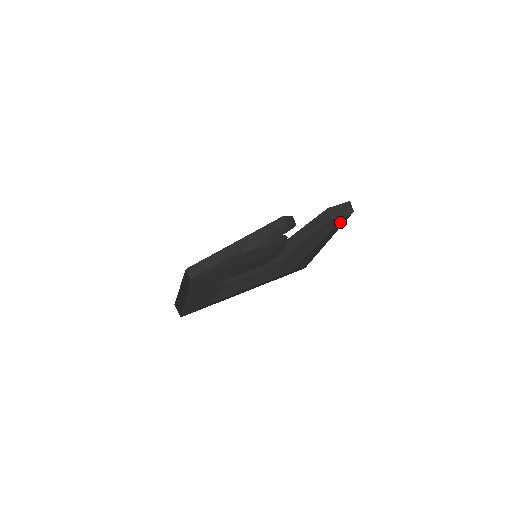
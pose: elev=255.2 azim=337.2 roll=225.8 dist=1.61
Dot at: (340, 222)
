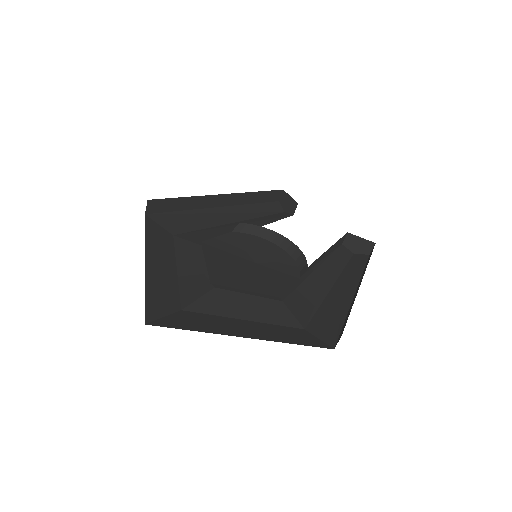
Dot at: (351, 258)
